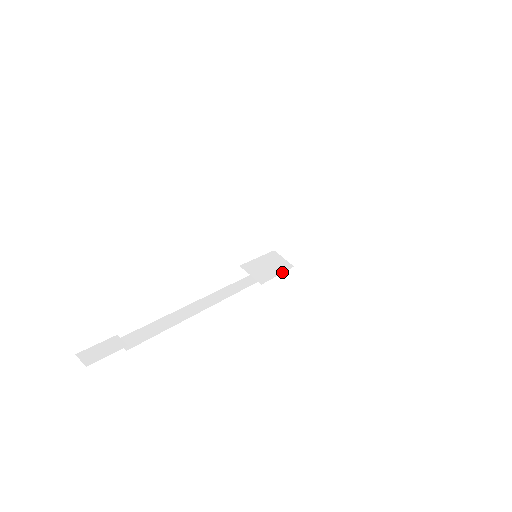
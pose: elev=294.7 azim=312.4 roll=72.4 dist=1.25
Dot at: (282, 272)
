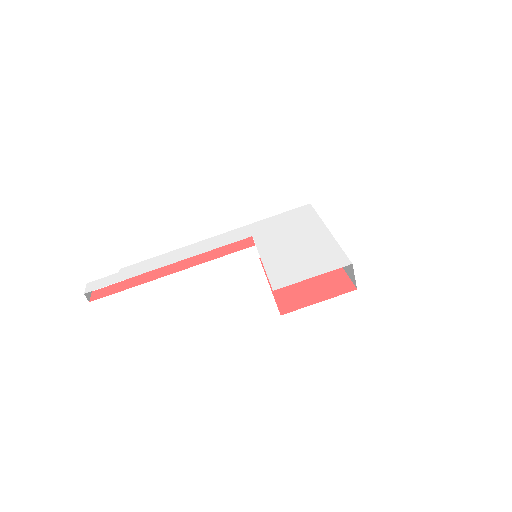
Dot at: occluded
